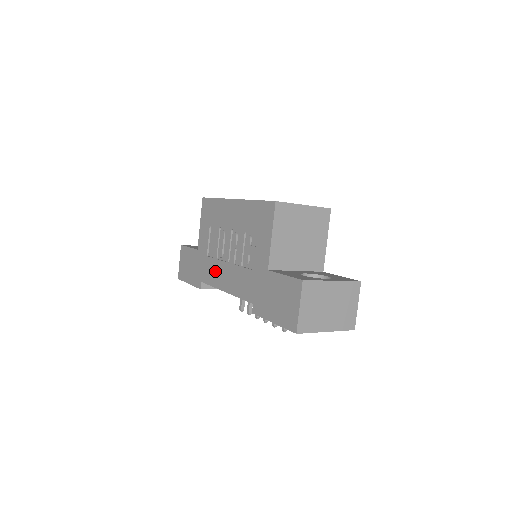
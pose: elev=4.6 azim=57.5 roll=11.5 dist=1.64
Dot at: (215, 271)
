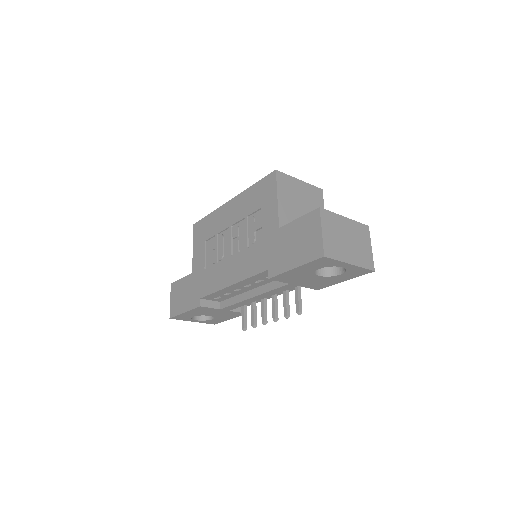
Dot at: (217, 275)
